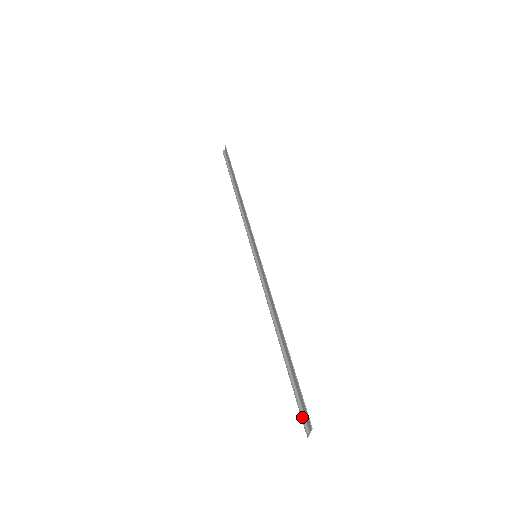
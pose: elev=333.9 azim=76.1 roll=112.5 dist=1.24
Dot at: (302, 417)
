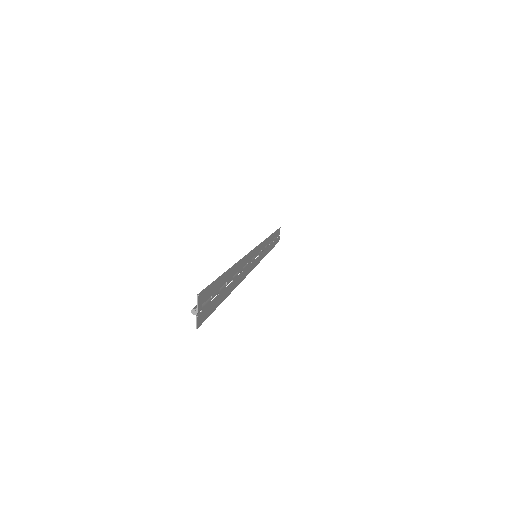
Dot at: occluded
